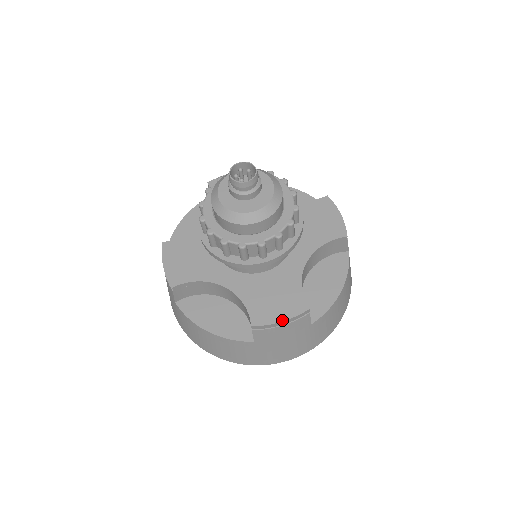
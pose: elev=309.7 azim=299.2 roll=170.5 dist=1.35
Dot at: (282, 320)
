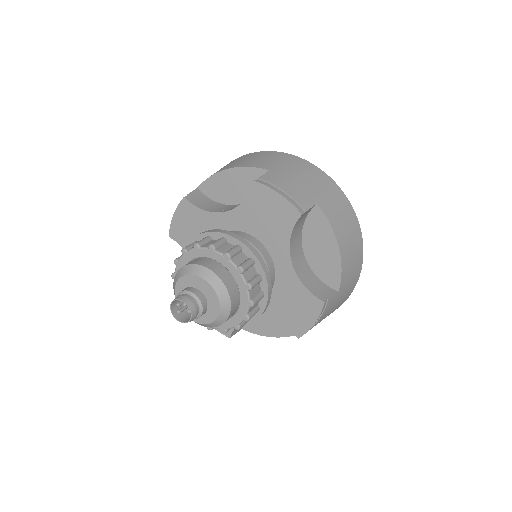
Dot at: occluded
